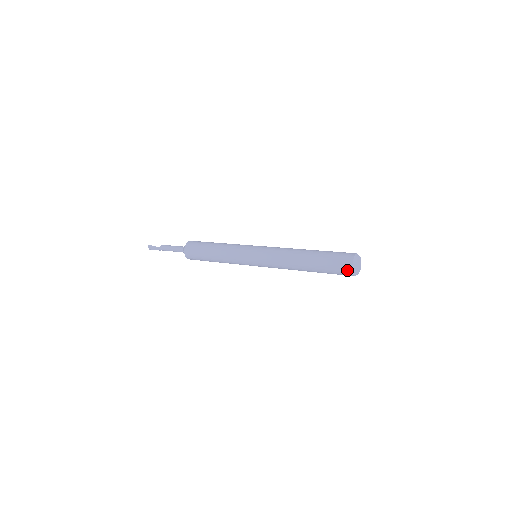
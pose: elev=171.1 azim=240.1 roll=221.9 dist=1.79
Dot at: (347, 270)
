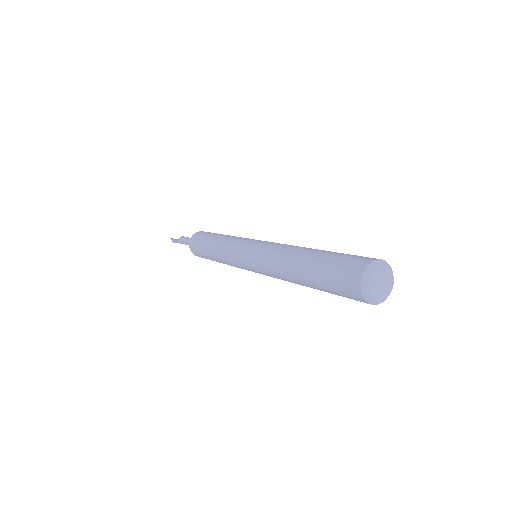
Dot at: (359, 300)
